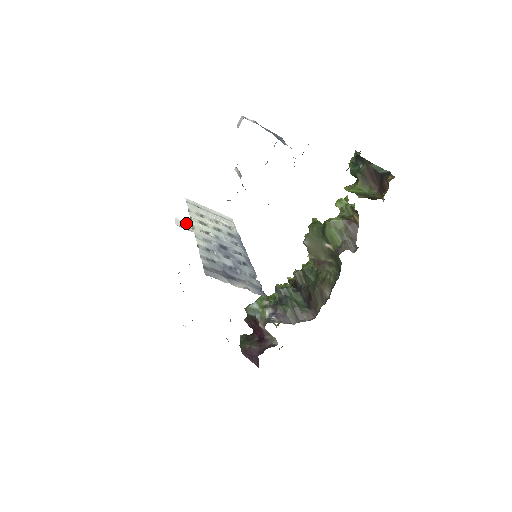
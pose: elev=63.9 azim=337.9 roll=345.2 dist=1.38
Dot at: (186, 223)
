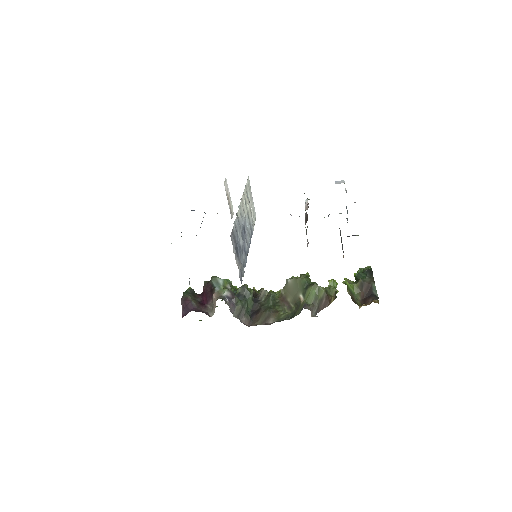
Dot at: (228, 188)
